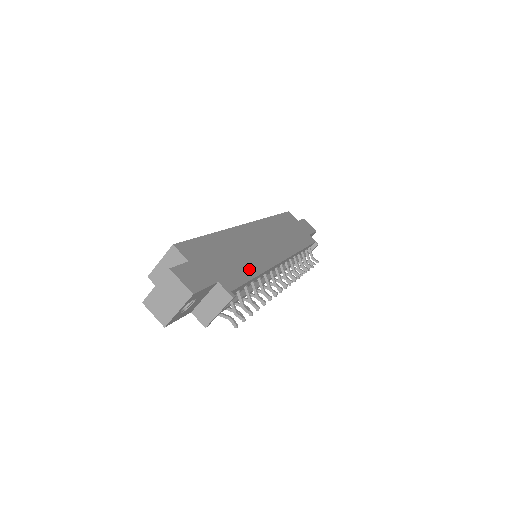
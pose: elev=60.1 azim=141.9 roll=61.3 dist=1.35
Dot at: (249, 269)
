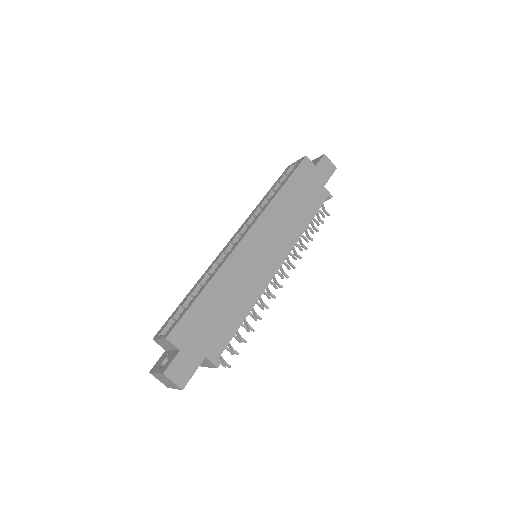
Dot at: (238, 314)
